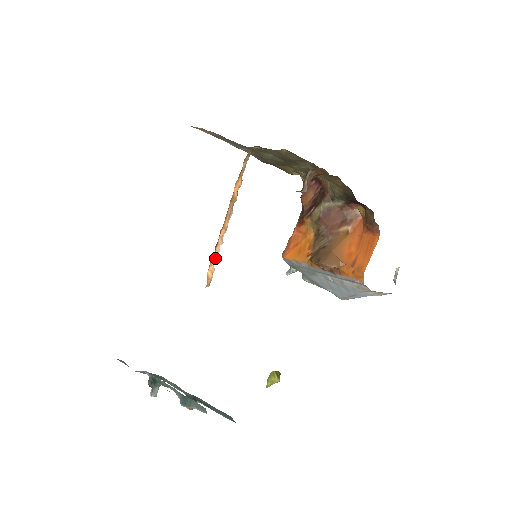
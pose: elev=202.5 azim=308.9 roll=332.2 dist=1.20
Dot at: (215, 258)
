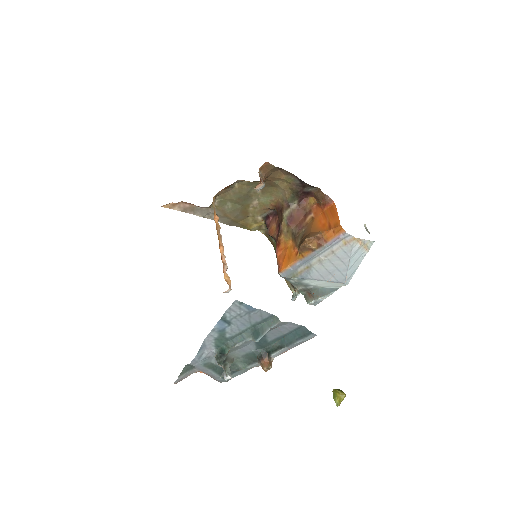
Dot at: (225, 267)
